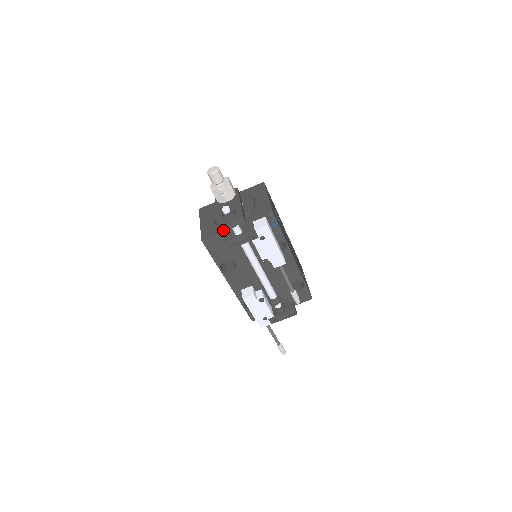
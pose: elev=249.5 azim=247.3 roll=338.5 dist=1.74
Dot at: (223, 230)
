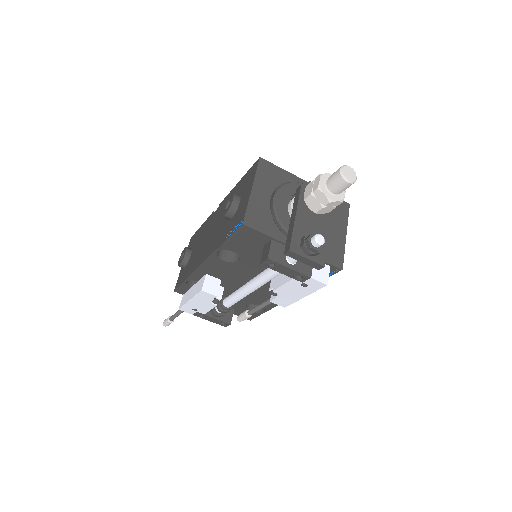
Dot at: (288, 255)
